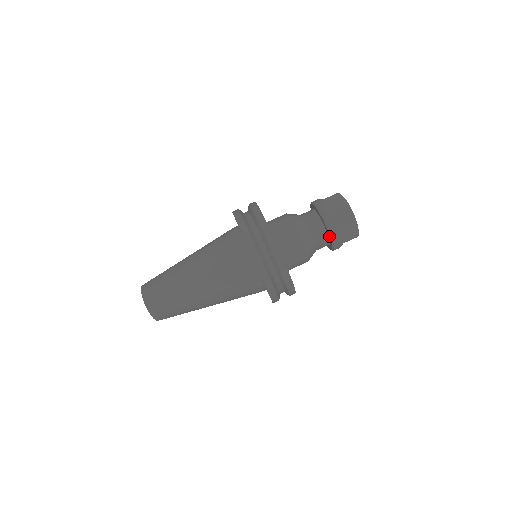
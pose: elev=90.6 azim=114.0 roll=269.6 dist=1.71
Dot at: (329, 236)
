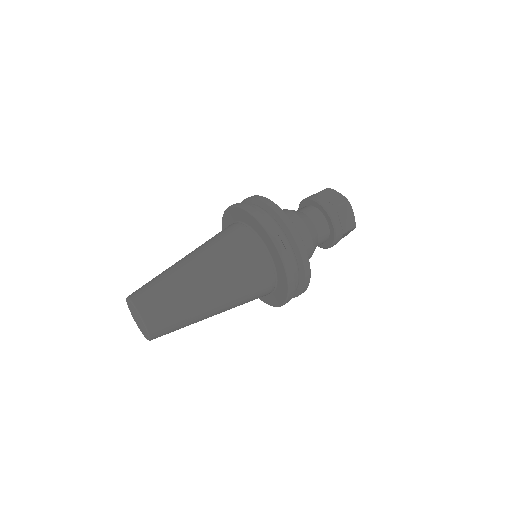
Dot at: (316, 203)
